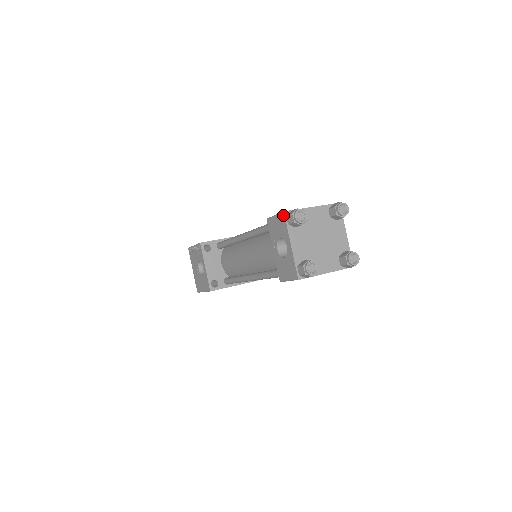
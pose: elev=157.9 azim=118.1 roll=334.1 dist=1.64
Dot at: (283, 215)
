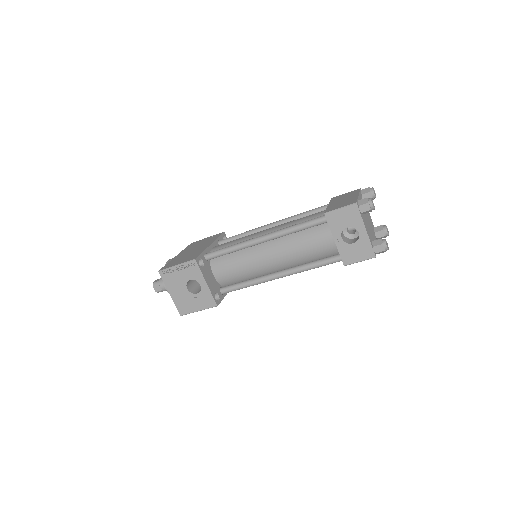
Dot at: (355, 206)
